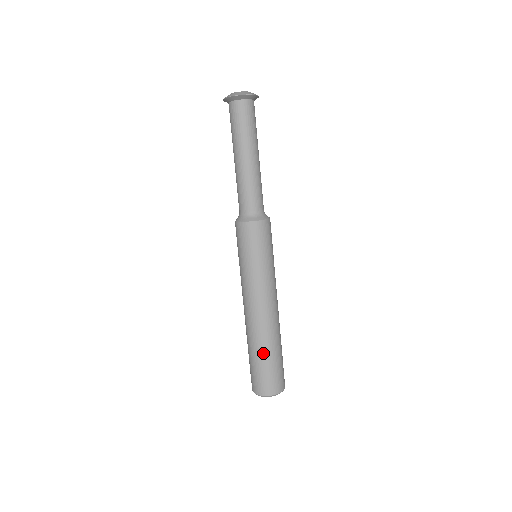
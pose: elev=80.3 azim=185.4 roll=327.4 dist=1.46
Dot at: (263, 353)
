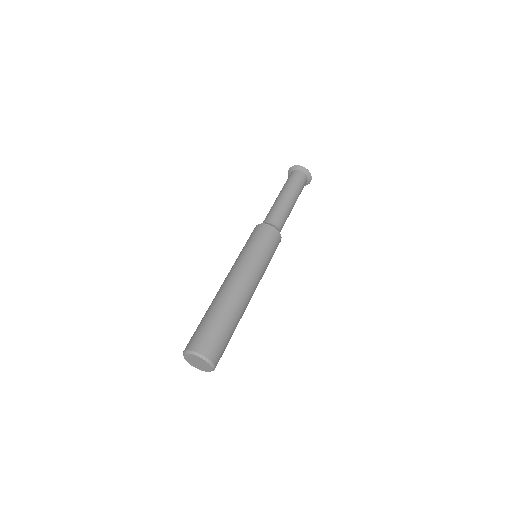
Dot at: (214, 312)
